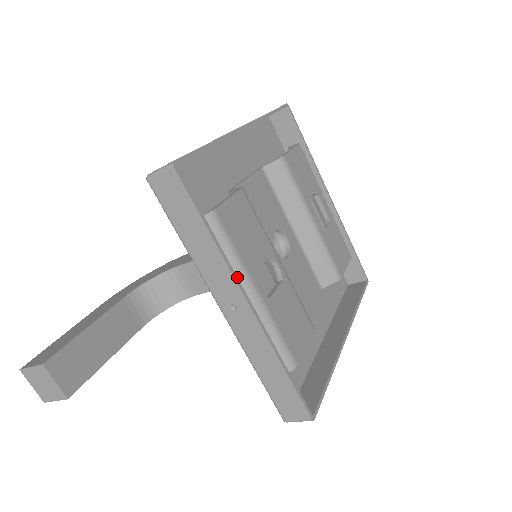
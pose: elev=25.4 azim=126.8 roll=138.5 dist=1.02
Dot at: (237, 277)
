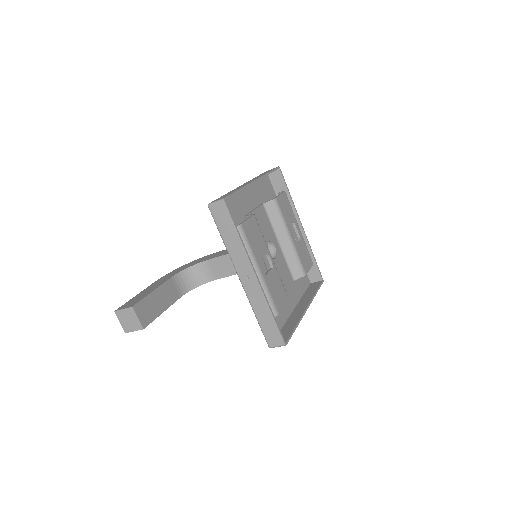
Dot at: occluded
